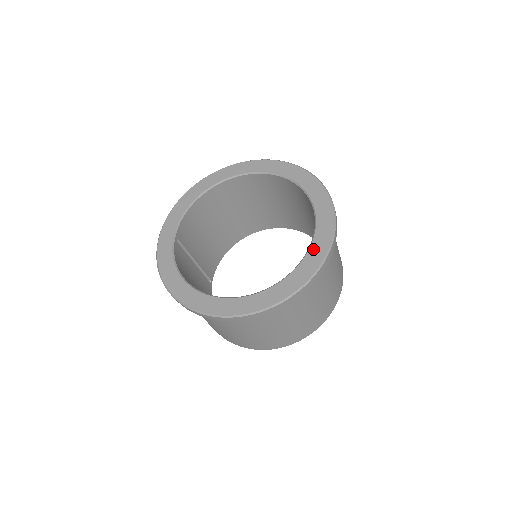
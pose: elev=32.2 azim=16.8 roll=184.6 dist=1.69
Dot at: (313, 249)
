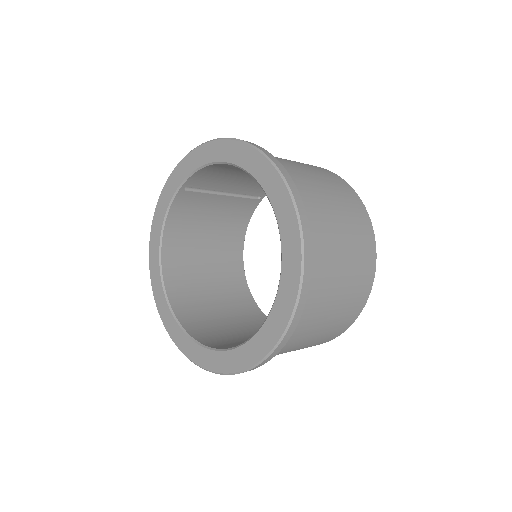
Dot at: (226, 355)
